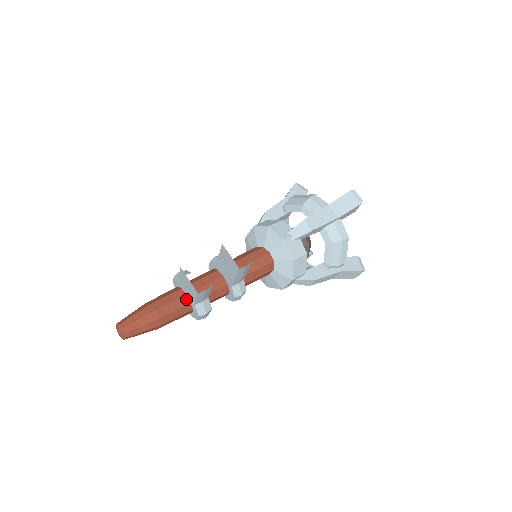
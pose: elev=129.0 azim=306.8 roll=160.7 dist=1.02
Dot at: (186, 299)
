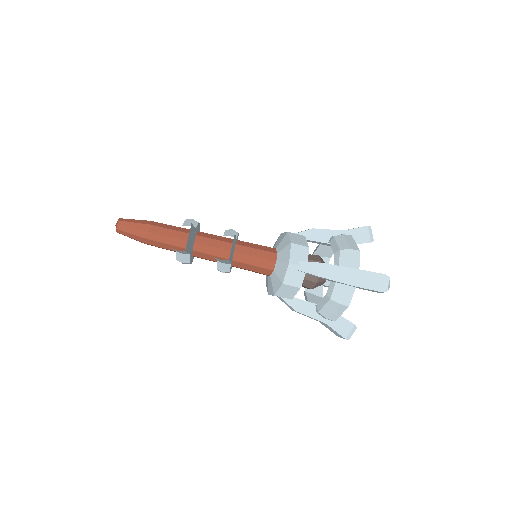
Dot at: (177, 242)
